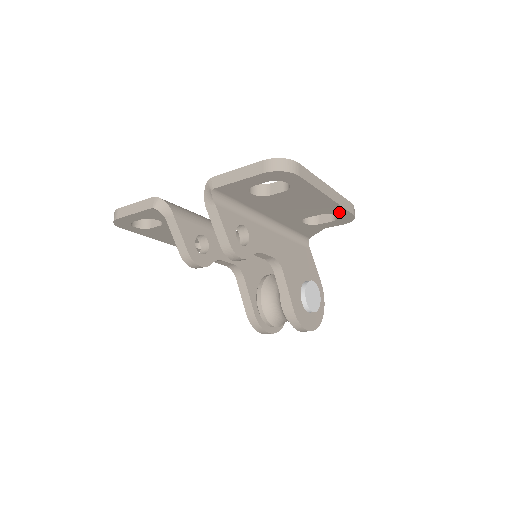
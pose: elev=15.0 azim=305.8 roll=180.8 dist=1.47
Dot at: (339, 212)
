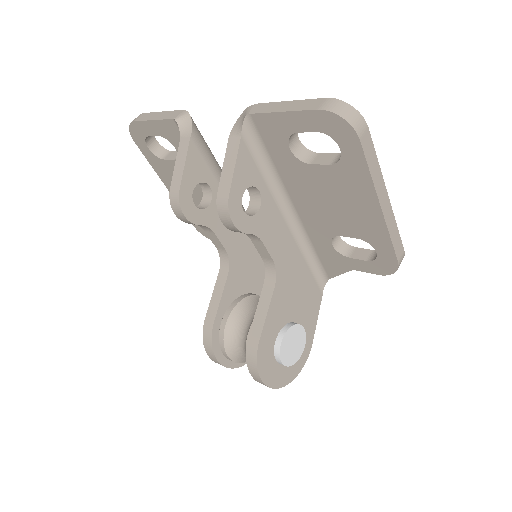
Dot at: (382, 246)
